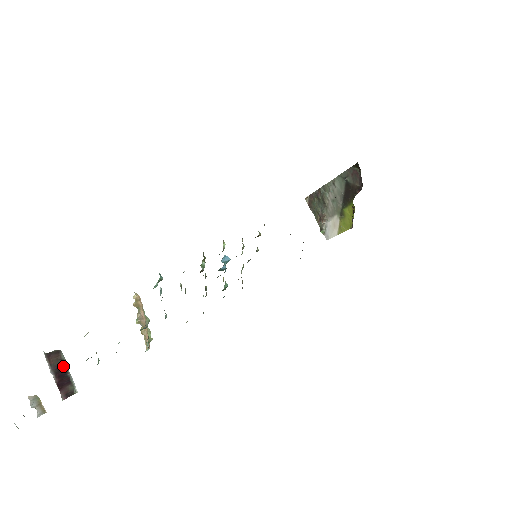
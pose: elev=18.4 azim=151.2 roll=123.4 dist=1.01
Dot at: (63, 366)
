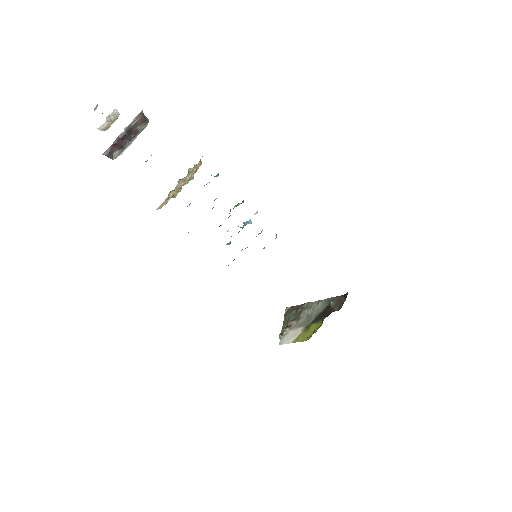
Dot at: (135, 133)
